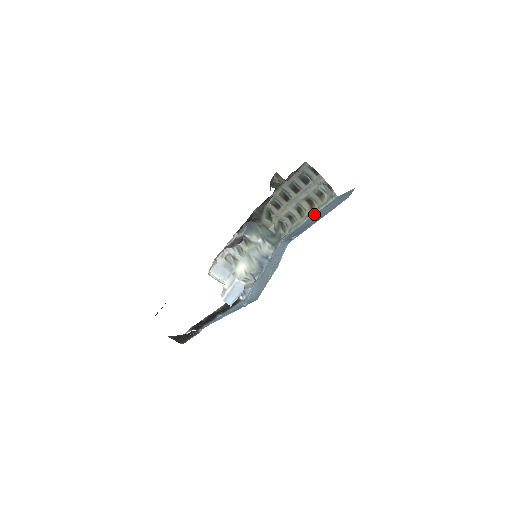
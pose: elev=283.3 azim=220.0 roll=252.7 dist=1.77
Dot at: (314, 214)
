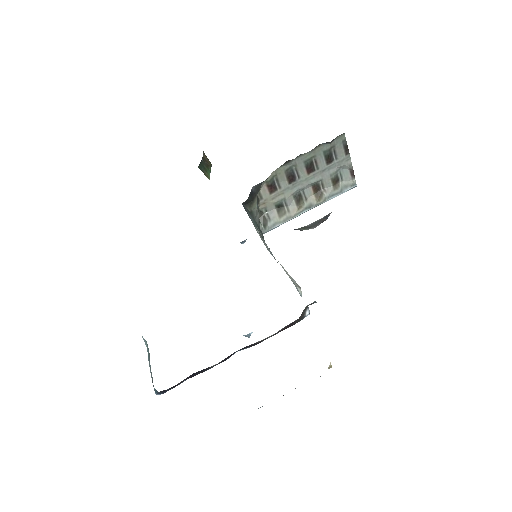
Dot at: occluded
